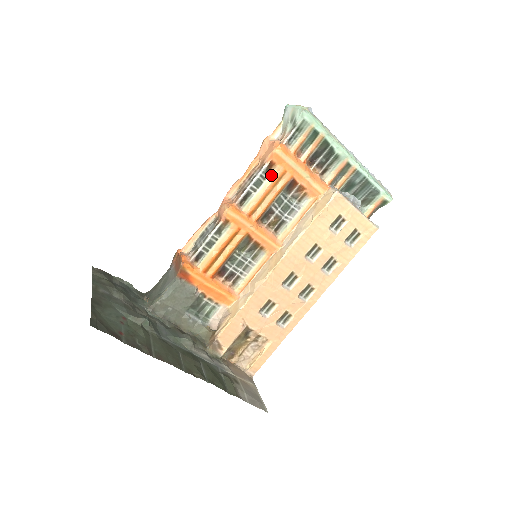
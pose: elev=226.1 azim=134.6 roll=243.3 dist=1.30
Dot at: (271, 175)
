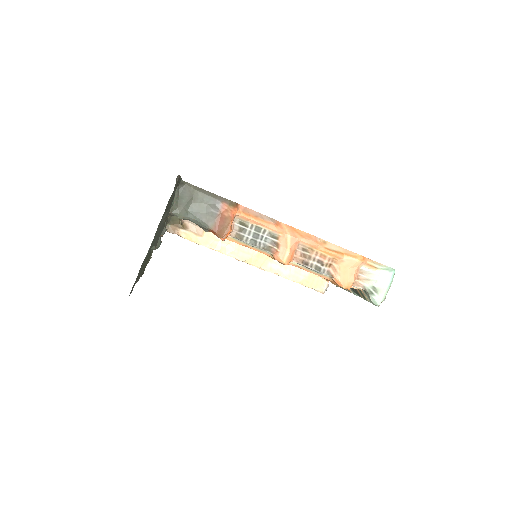
Dot at: (325, 275)
